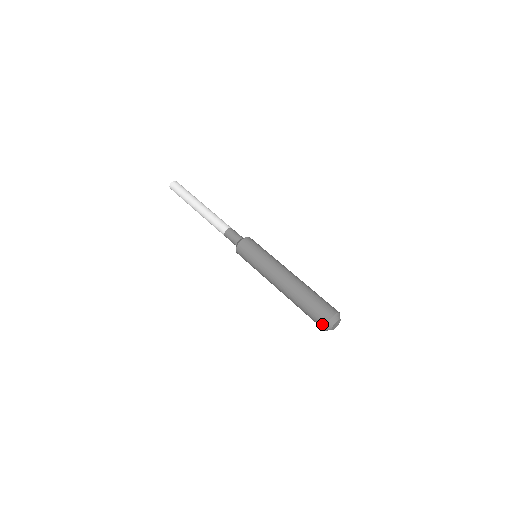
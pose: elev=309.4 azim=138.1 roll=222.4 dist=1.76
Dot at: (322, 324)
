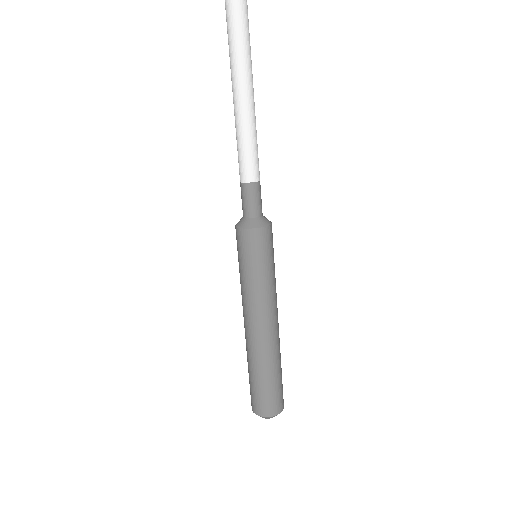
Dot at: occluded
